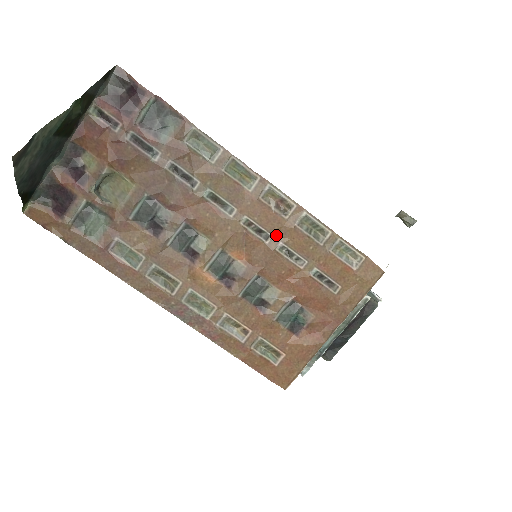
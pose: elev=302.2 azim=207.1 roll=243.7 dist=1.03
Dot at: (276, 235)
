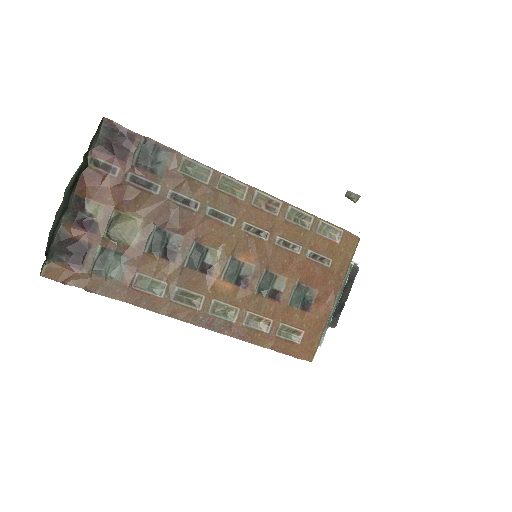
Dot at: (272, 232)
